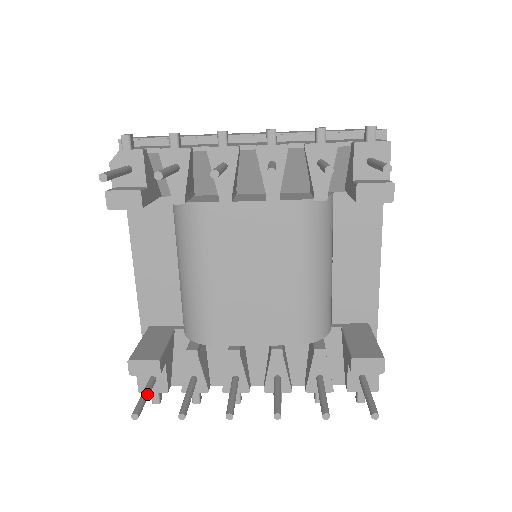
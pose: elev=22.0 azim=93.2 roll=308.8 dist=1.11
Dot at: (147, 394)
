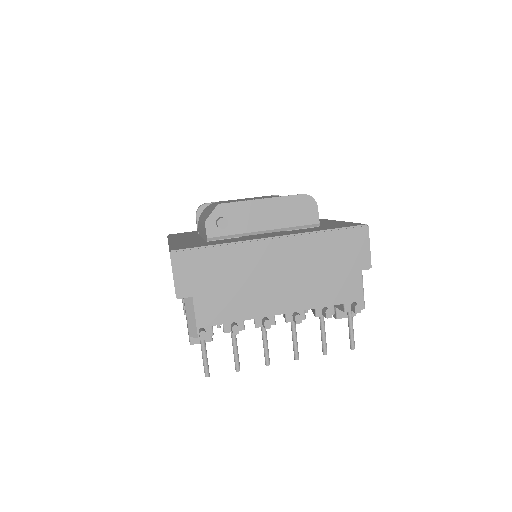
Dot at: occluded
